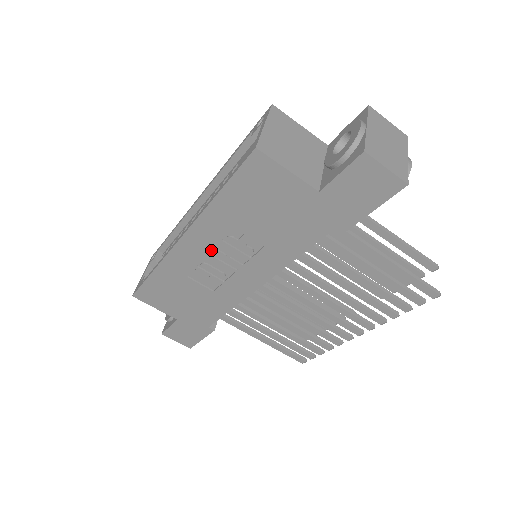
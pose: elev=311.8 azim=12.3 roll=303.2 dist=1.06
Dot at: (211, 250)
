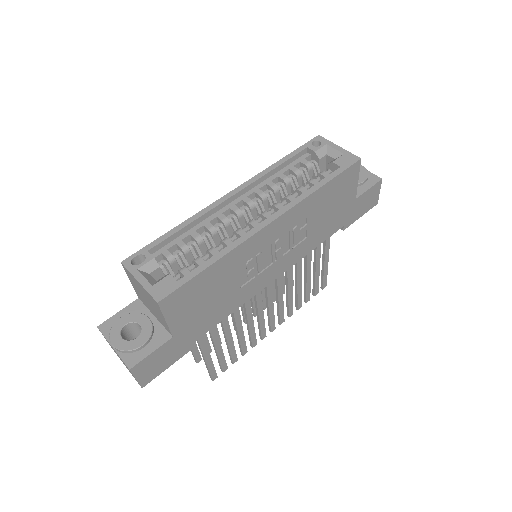
Dot at: (276, 238)
